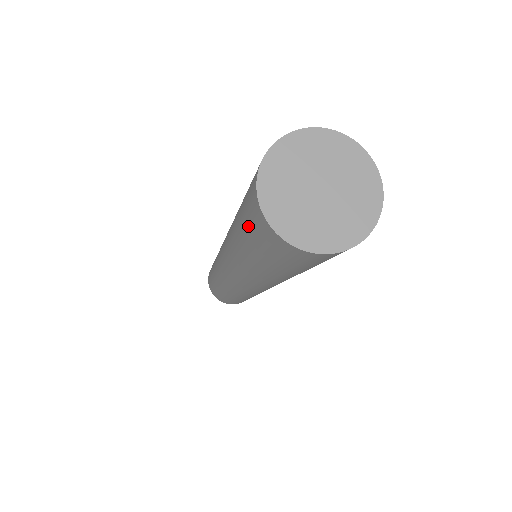
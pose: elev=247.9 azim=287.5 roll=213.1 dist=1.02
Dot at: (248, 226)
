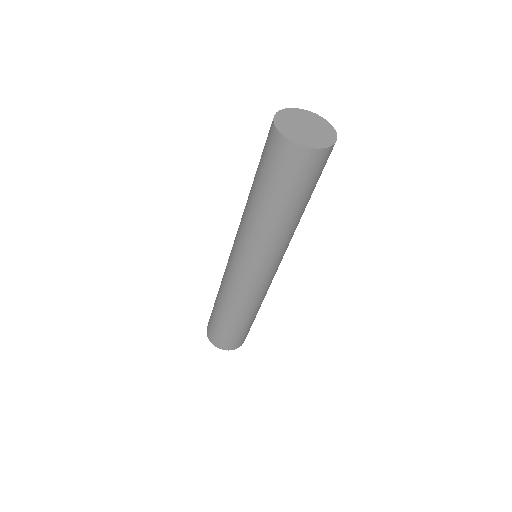
Dot at: (267, 162)
